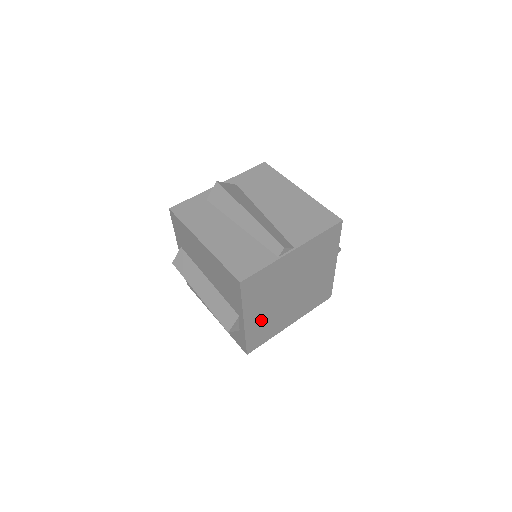
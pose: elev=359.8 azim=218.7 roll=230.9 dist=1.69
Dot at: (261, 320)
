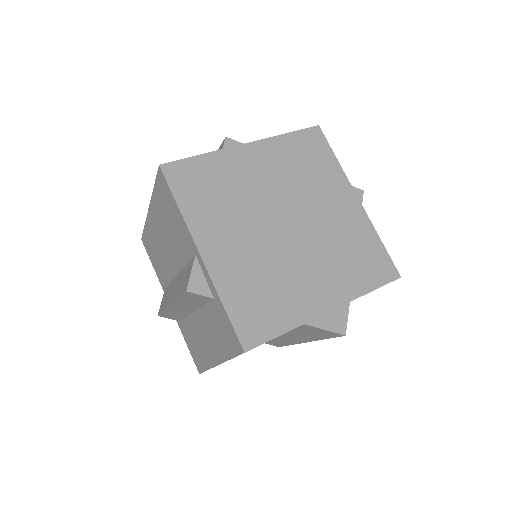
Dot at: (242, 267)
